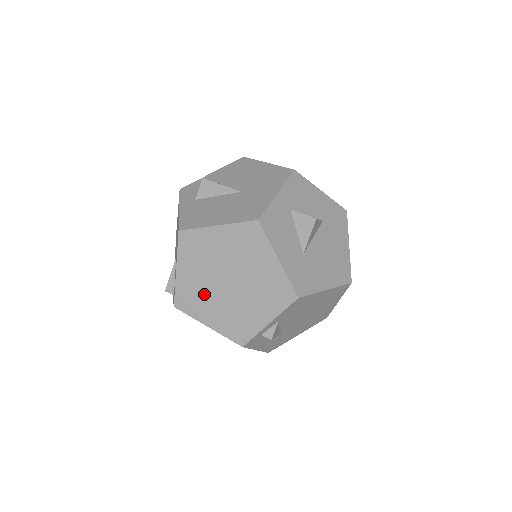
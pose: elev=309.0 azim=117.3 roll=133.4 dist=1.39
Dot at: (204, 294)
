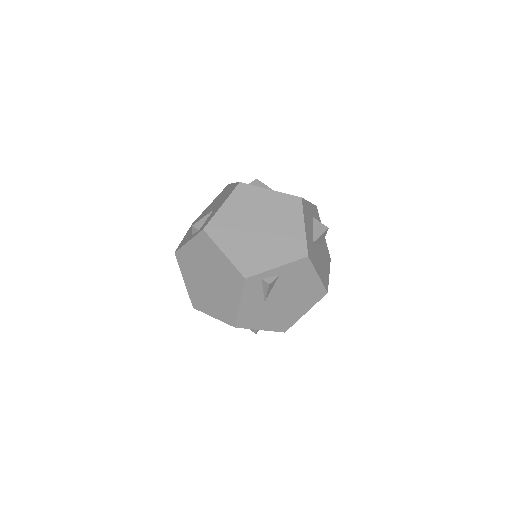
Dot at: (235, 229)
